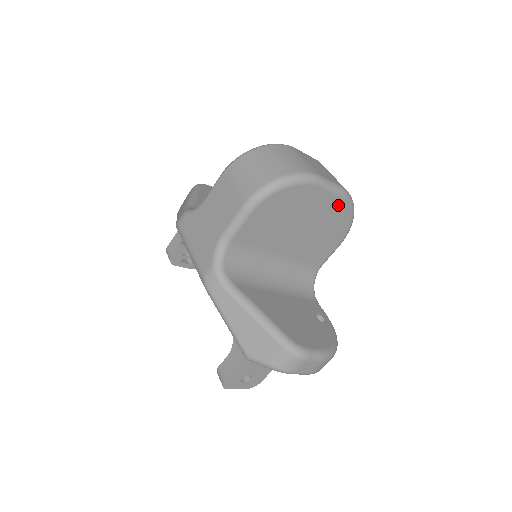
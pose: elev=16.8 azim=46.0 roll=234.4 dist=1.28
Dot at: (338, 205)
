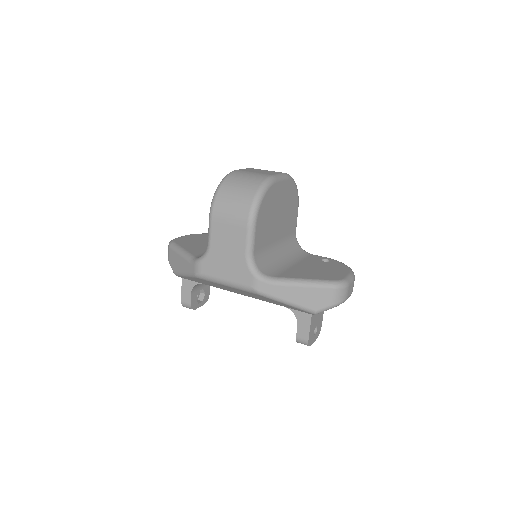
Dot at: (288, 185)
